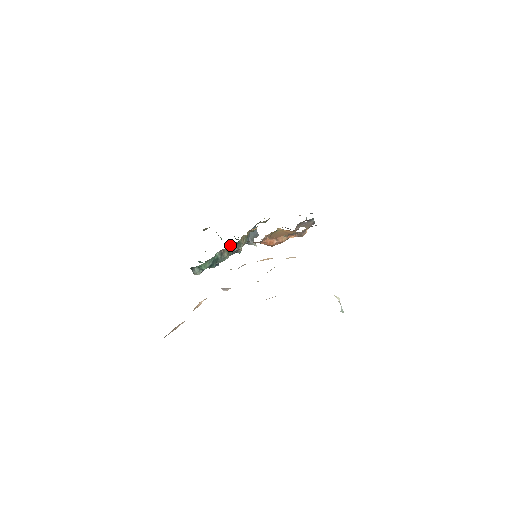
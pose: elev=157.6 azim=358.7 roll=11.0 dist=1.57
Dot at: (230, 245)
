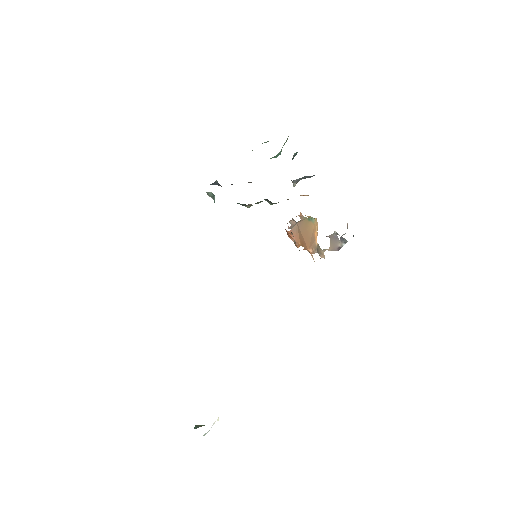
Dot at: occluded
